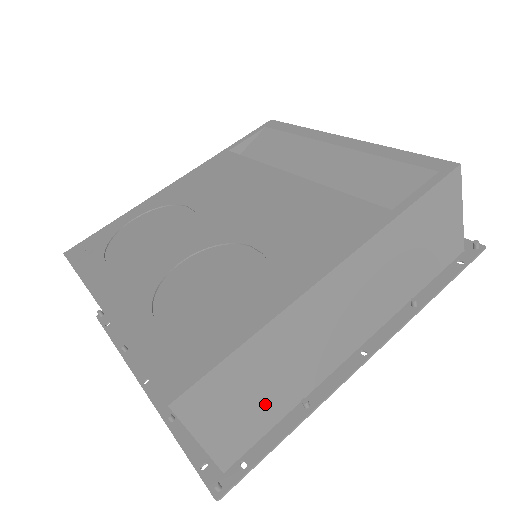
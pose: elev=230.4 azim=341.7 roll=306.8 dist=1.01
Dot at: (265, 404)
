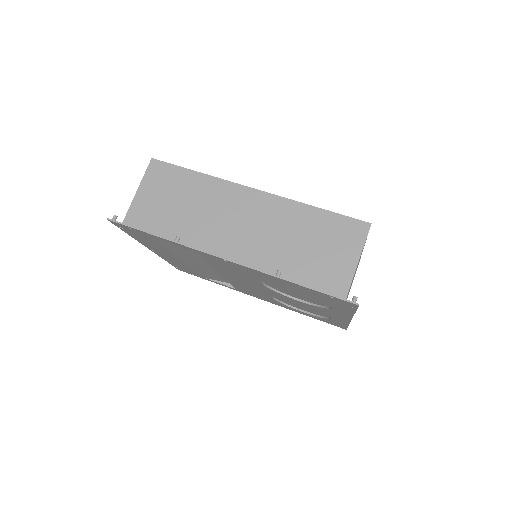
Dot at: (168, 216)
